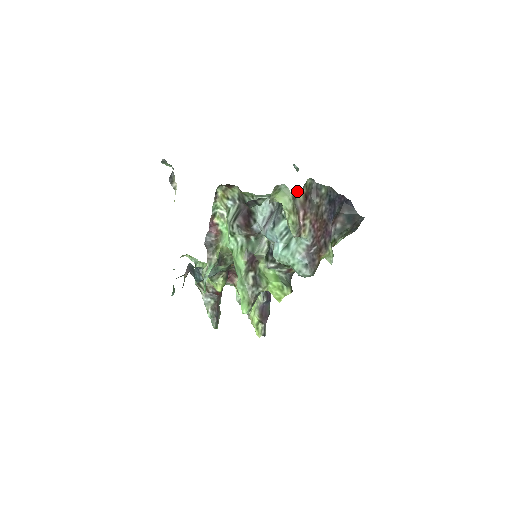
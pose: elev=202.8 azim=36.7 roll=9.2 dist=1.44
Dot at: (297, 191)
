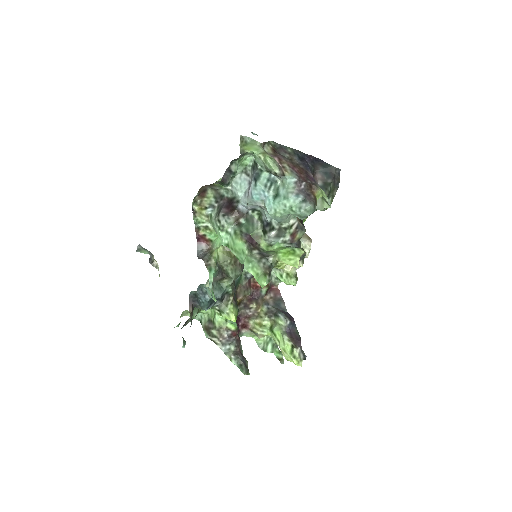
Dot at: (263, 144)
